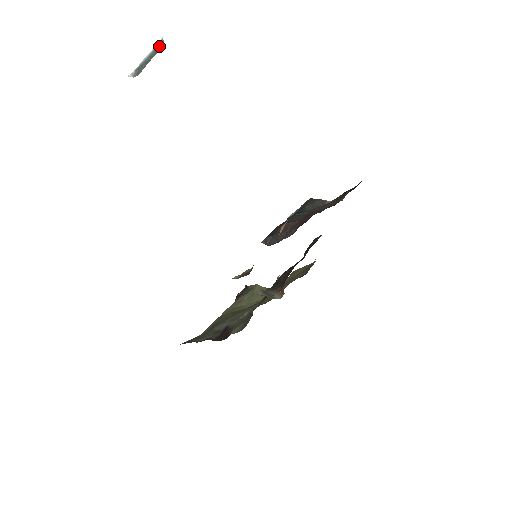
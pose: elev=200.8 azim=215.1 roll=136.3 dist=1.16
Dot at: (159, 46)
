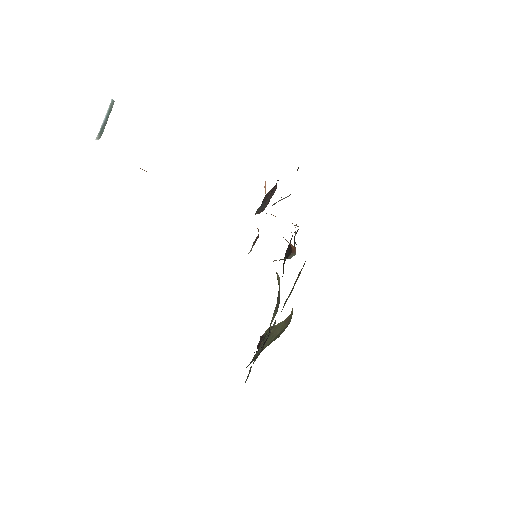
Dot at: (111, 105)
